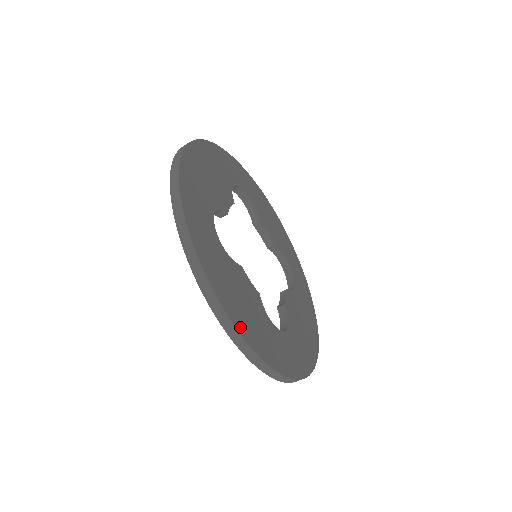
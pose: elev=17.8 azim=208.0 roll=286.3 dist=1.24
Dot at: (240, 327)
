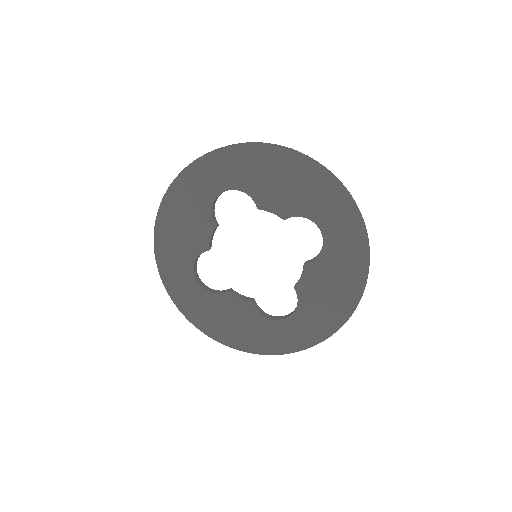
Dot at: occluded
